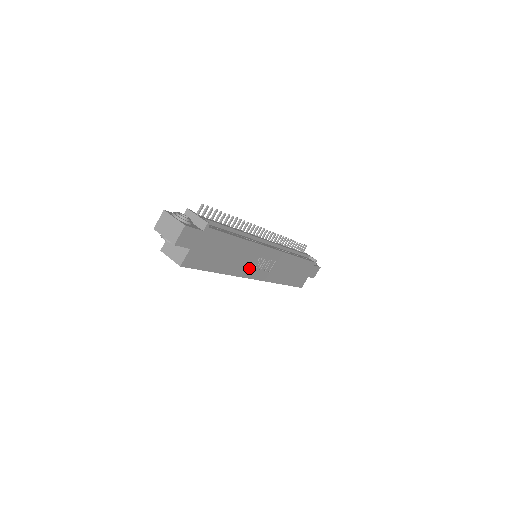
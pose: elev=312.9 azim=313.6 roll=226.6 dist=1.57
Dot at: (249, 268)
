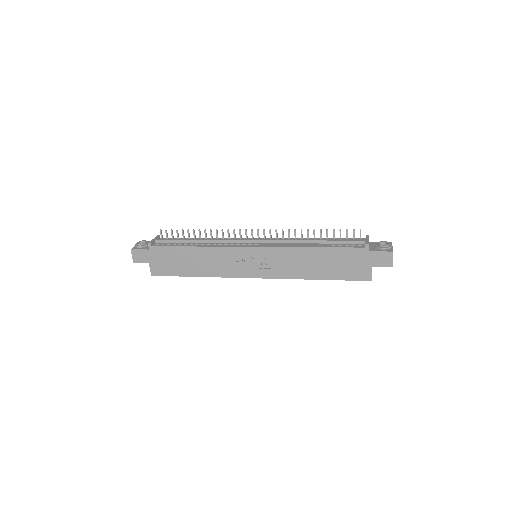
Dot at: (233, 269)
